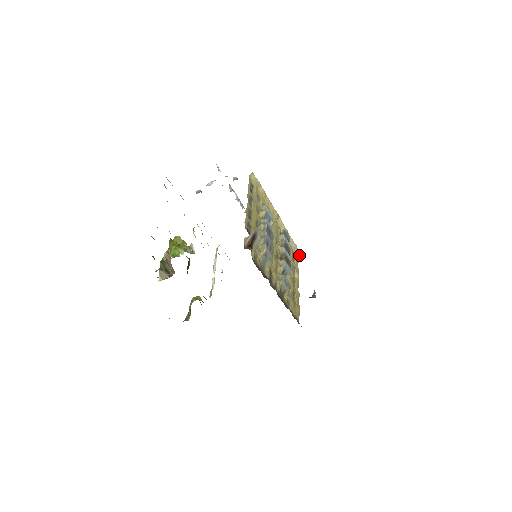
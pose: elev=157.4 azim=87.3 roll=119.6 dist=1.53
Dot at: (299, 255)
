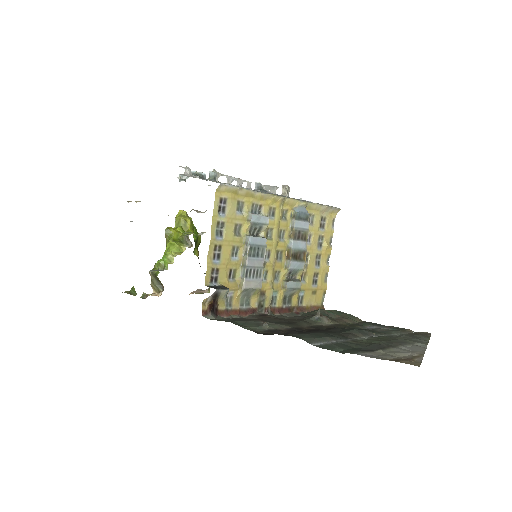
Dot at: (336, 210)
